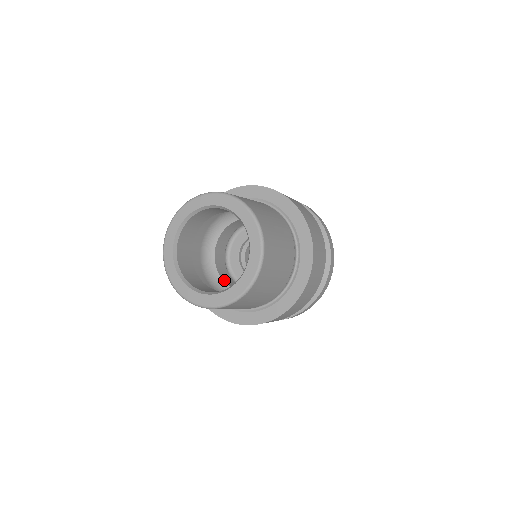
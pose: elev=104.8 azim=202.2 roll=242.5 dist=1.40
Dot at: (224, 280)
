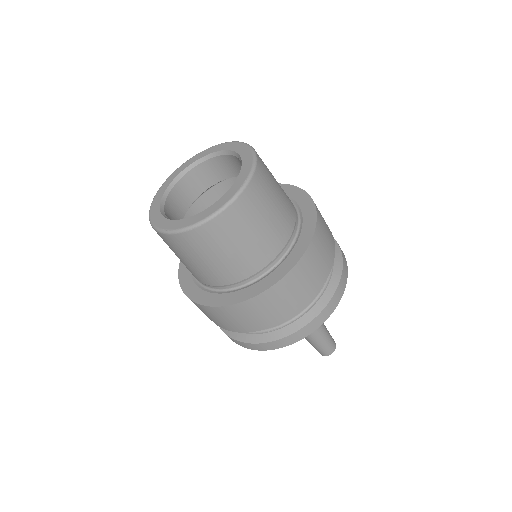
Dot at: occluded
